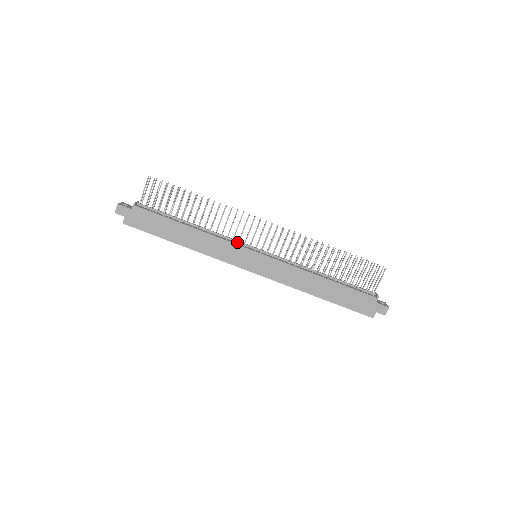
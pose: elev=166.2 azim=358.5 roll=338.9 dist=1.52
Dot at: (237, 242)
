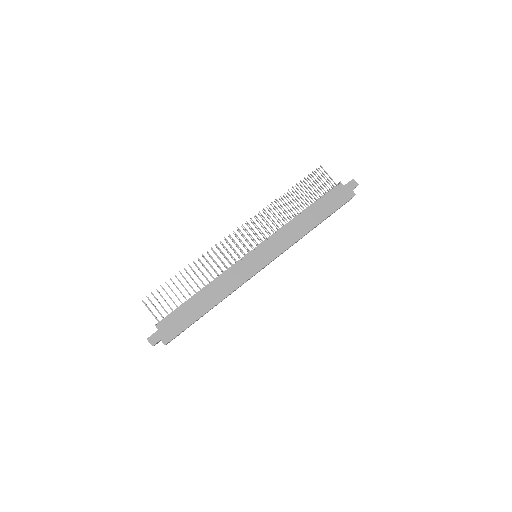
Dot at: occluded
